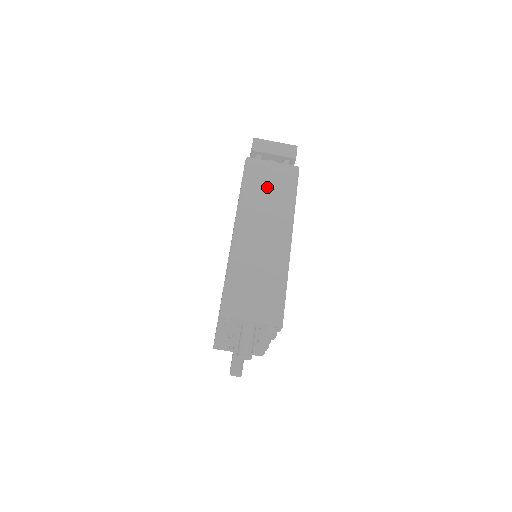
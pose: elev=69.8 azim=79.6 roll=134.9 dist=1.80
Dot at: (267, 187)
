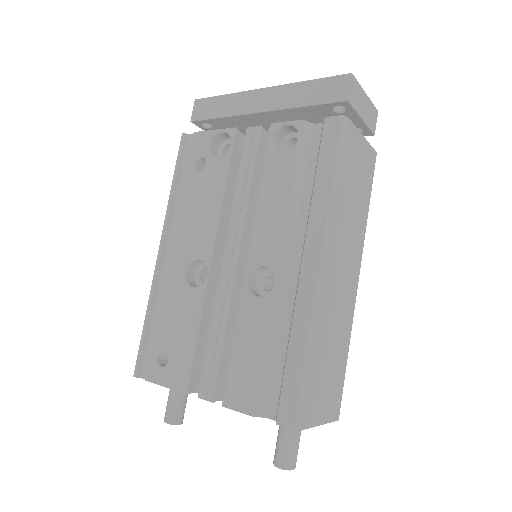
Dot at: (355, 185)
